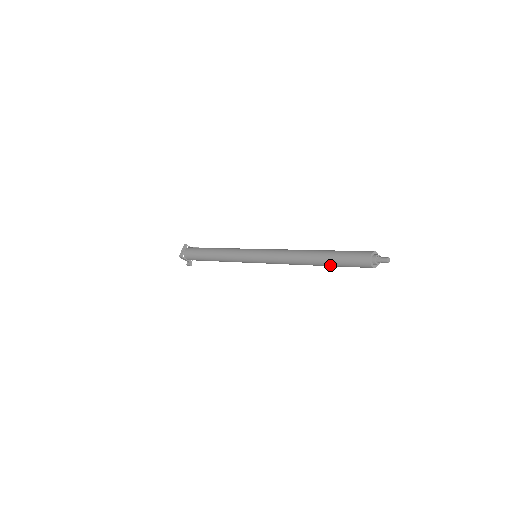
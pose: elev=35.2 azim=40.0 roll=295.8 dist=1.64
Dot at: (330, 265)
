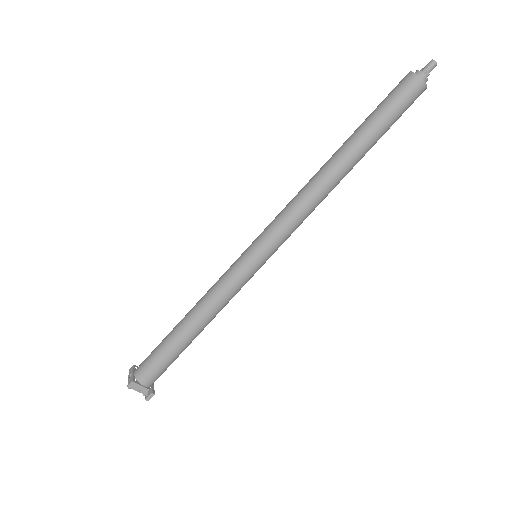
Dot at: (369, 139)
